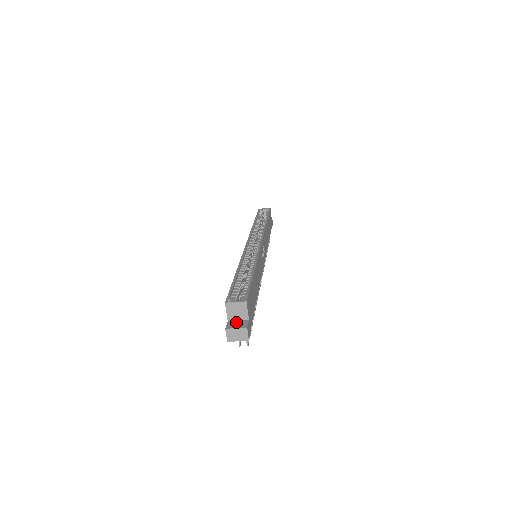
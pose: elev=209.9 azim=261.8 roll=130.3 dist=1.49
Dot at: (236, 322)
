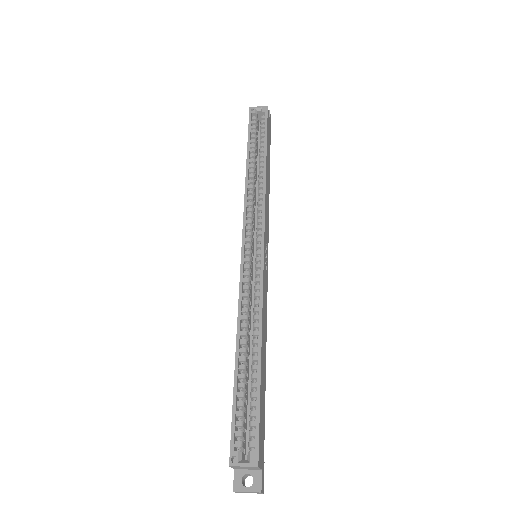
Dot at: (245, 474)
